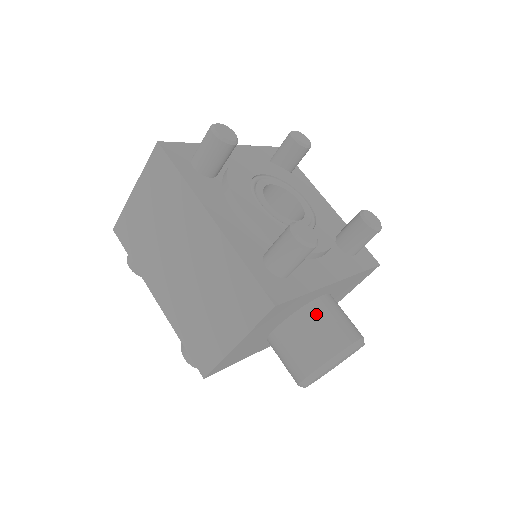
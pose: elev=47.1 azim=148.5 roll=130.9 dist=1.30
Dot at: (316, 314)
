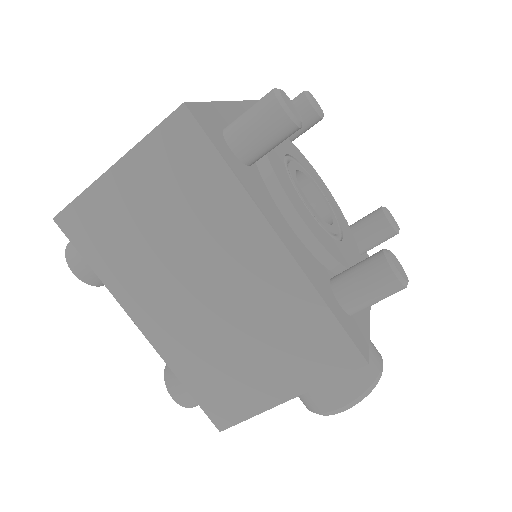
Dot at: occluded
